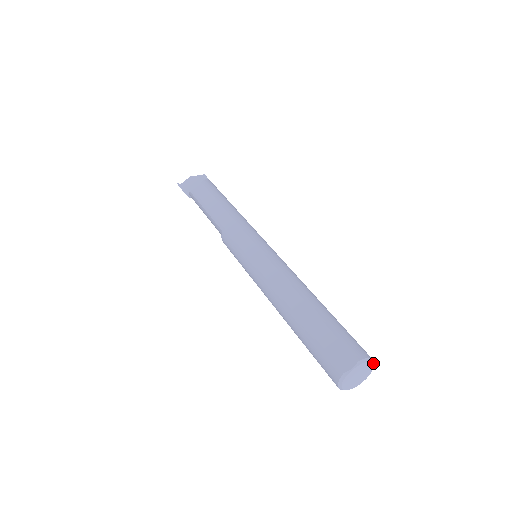
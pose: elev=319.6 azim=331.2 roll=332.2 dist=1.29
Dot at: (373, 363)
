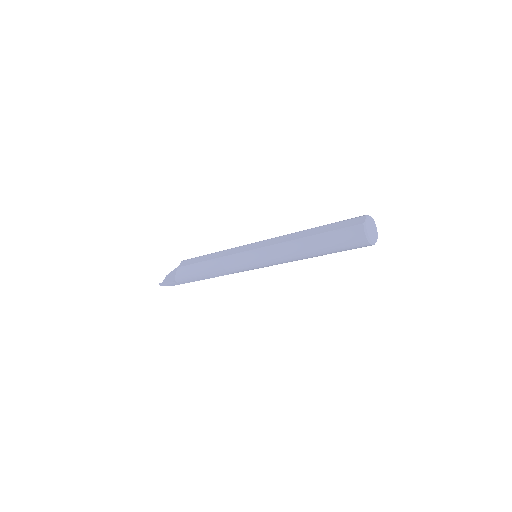
Dot at: (374, 222)
